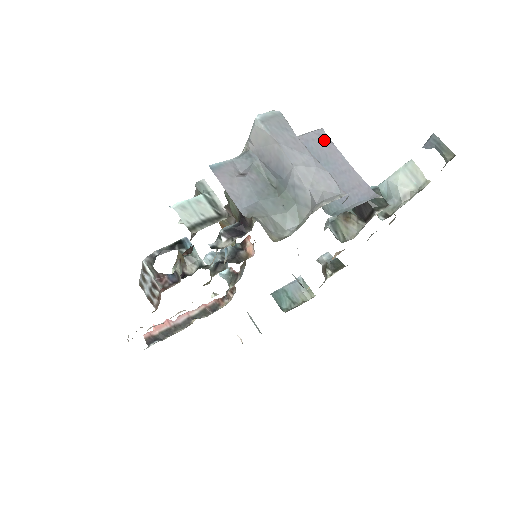
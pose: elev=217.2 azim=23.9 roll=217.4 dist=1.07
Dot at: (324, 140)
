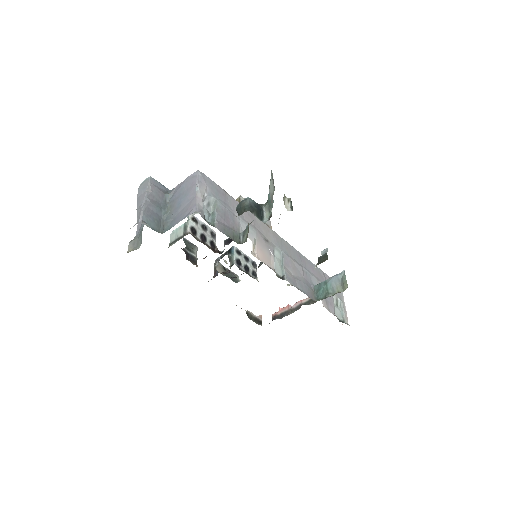
Dot at: (192, 179)
